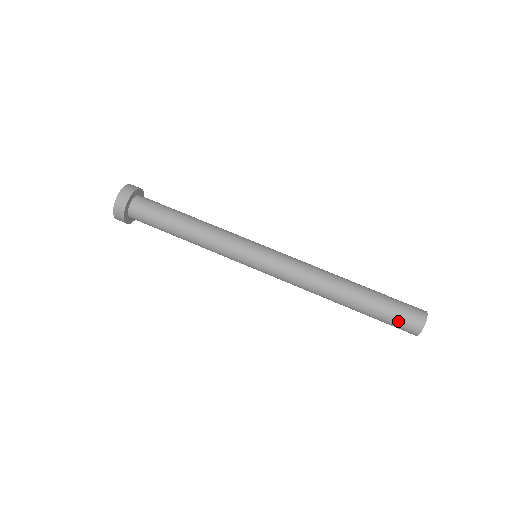
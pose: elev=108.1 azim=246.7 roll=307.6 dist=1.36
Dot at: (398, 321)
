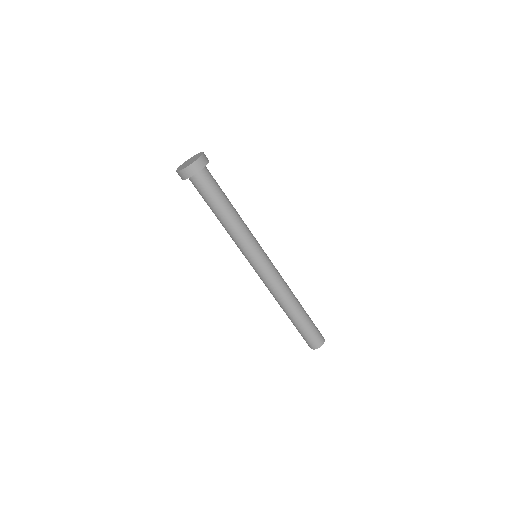
Dot at: occluded
